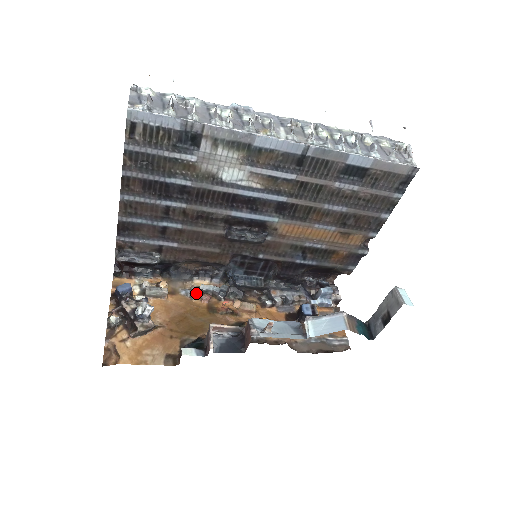
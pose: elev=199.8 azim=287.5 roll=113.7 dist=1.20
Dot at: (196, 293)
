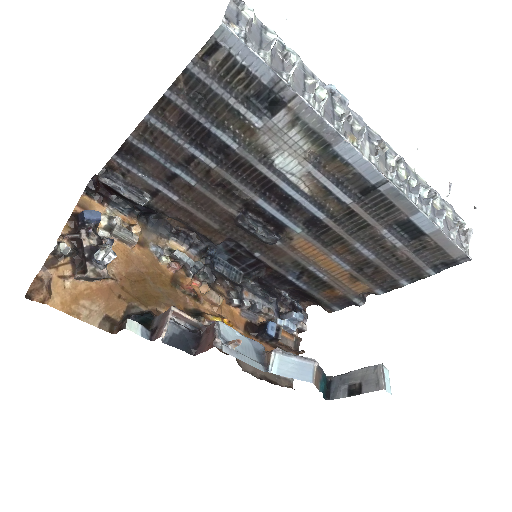
Dot at: (167, 256)
